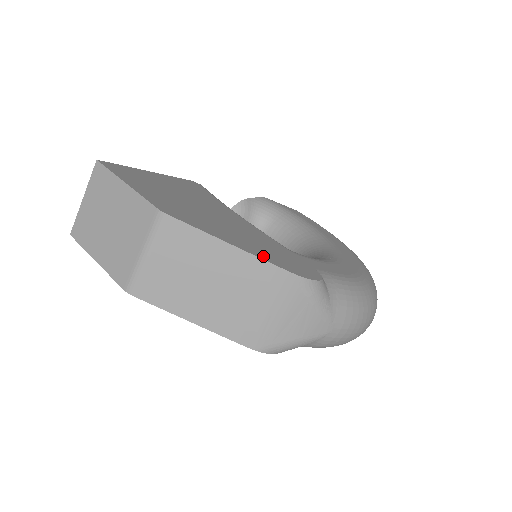
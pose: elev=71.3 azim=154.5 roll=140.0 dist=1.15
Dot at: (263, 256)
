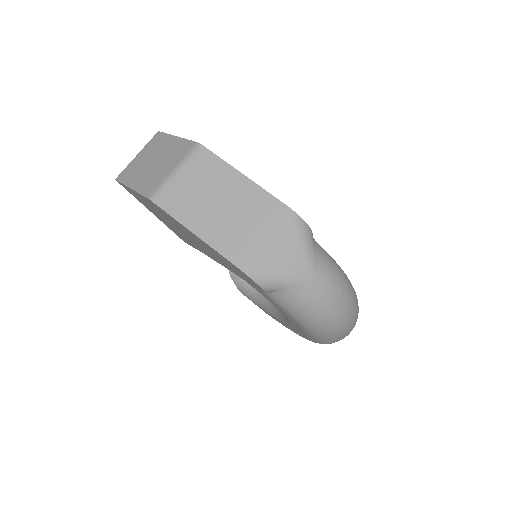
Dot at: occluded
